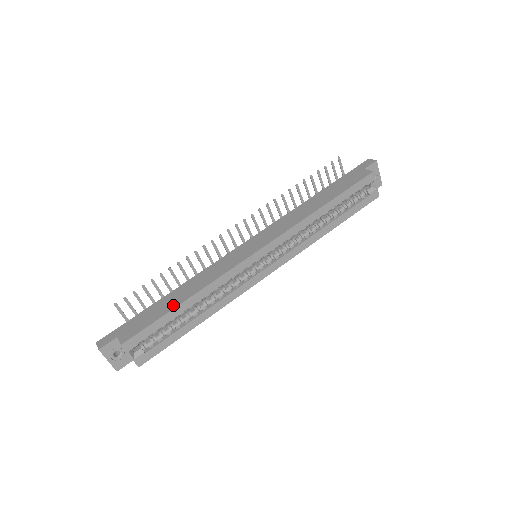
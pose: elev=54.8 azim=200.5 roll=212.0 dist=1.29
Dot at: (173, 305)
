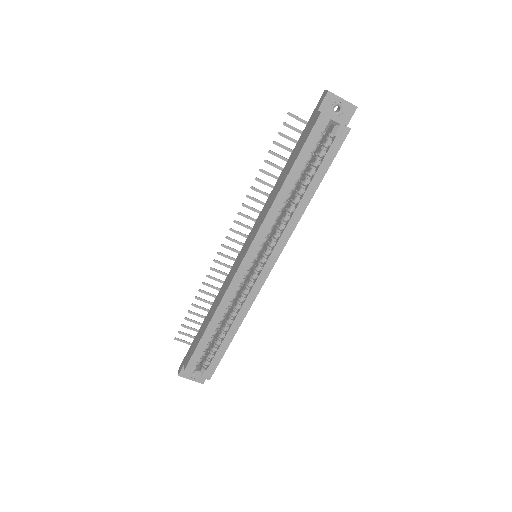
Dot at: (204, 329)
